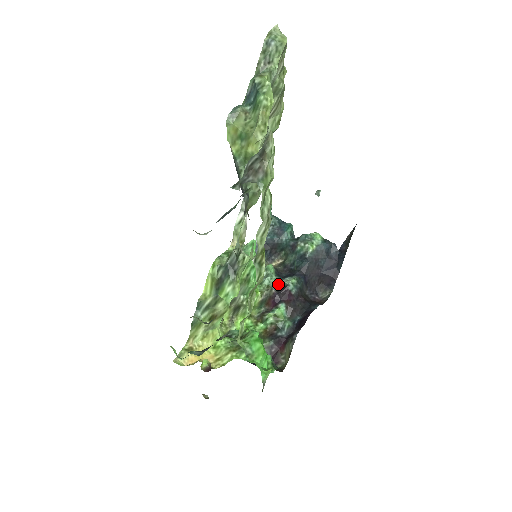
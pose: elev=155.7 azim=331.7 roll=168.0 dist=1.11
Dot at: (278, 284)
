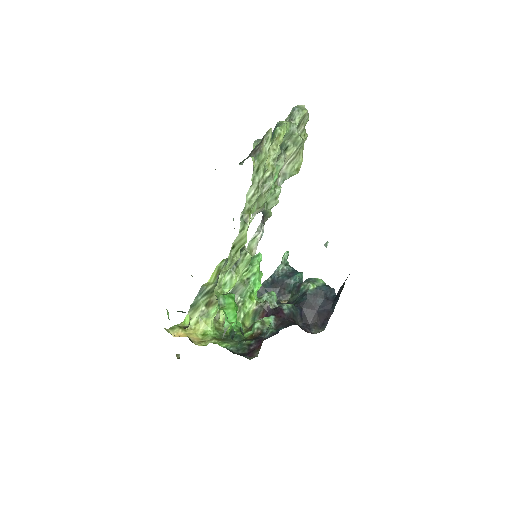
Dot at: (275, 305)
